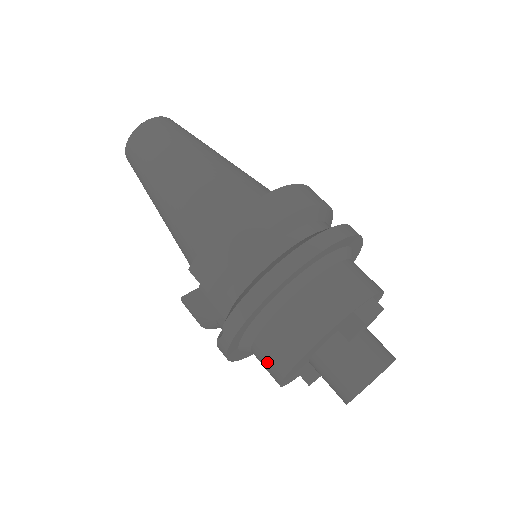
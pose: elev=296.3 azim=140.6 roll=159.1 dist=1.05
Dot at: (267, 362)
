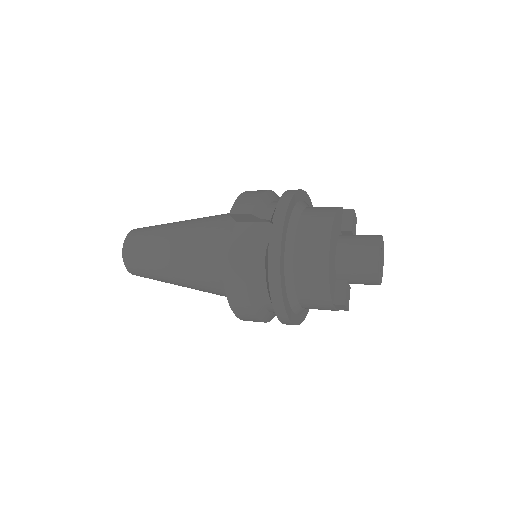
Dot at: (312, 246)
